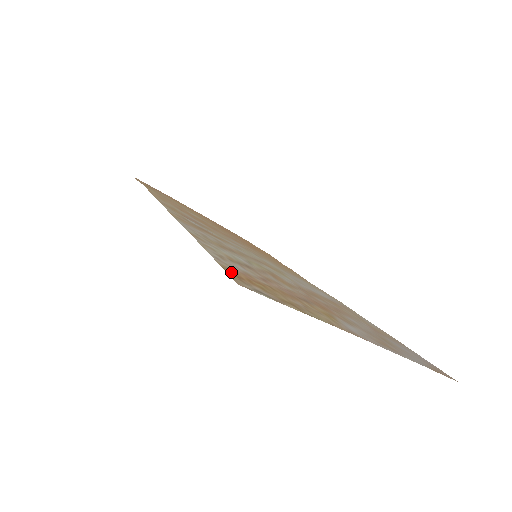
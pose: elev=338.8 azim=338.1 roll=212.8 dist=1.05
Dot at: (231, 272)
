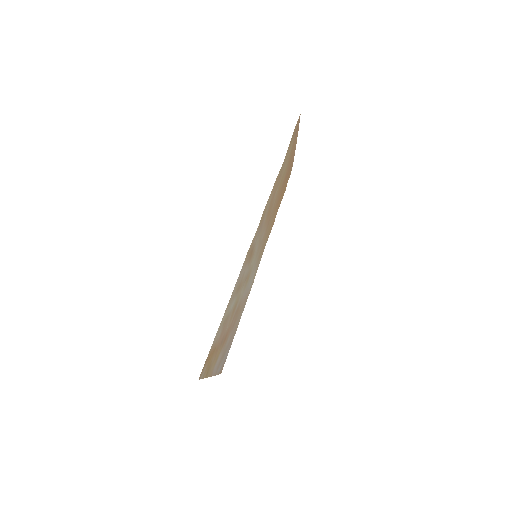
Dot at: (207, 359)
